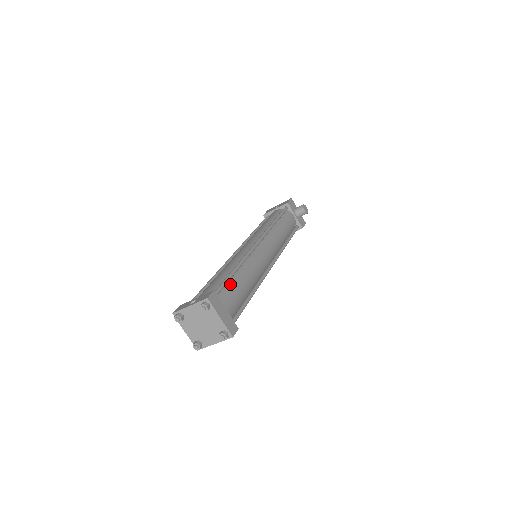
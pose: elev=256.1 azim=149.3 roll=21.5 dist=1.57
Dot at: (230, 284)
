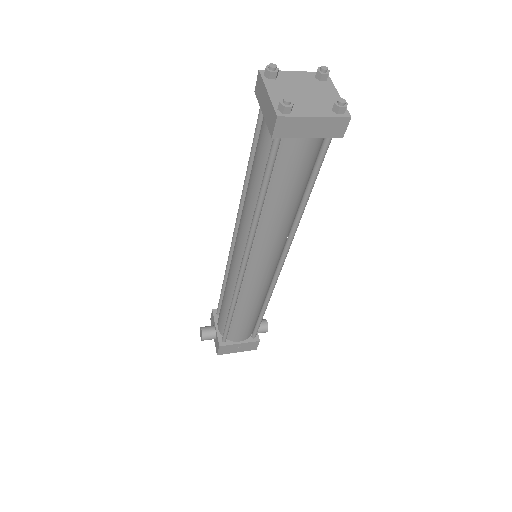
Dot at: occluded
